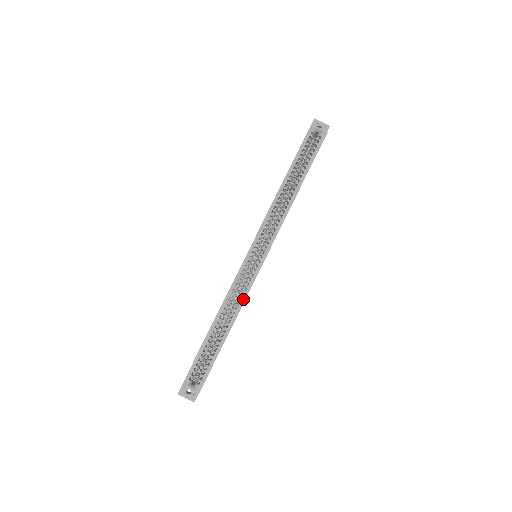
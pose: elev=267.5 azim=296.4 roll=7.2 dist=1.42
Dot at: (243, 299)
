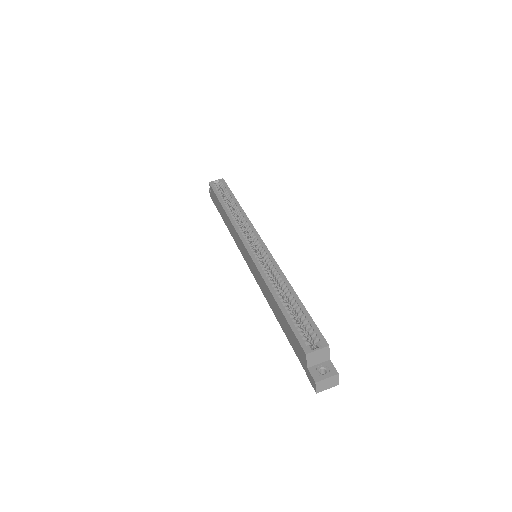
Dot at: (277, 268)
